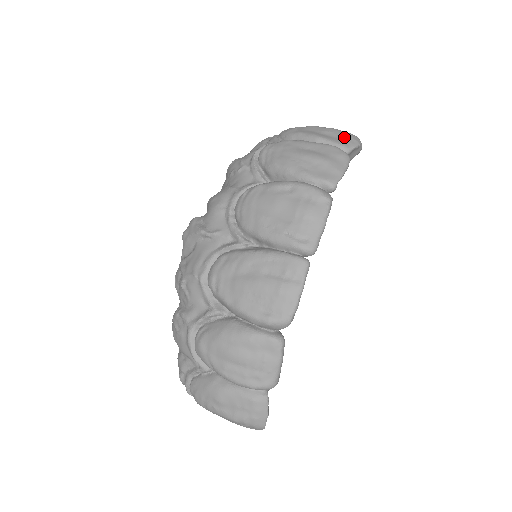
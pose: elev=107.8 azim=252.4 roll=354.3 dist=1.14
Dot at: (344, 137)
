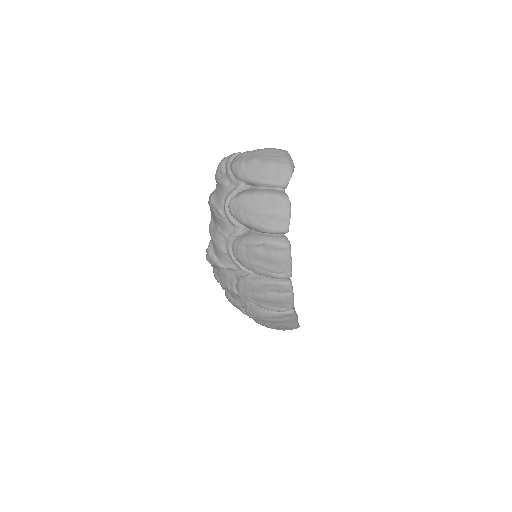
Dot at: (279, 174)
